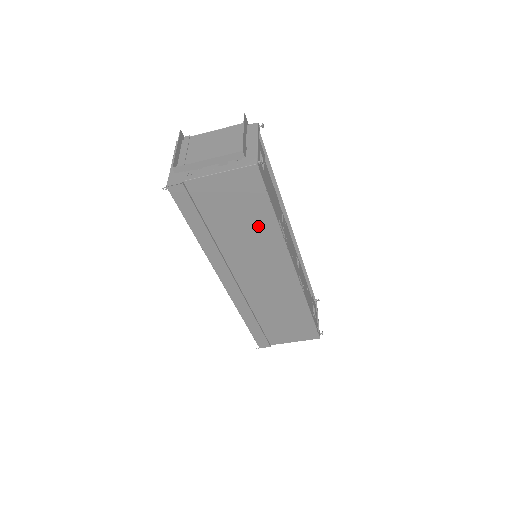
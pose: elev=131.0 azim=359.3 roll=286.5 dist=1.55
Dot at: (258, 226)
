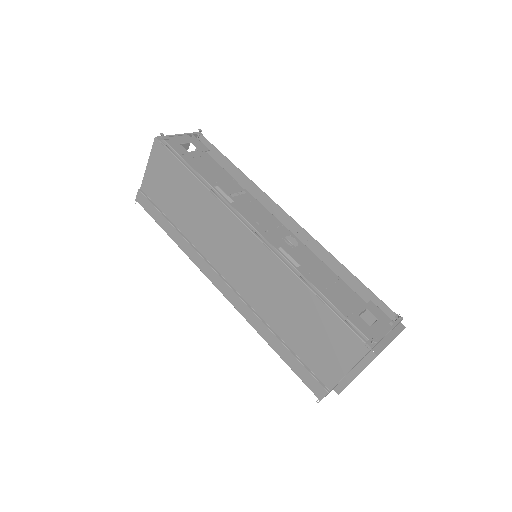
Dot at: (192, 195)
